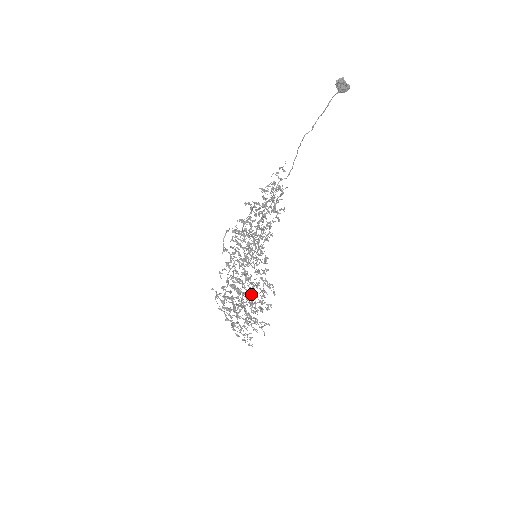
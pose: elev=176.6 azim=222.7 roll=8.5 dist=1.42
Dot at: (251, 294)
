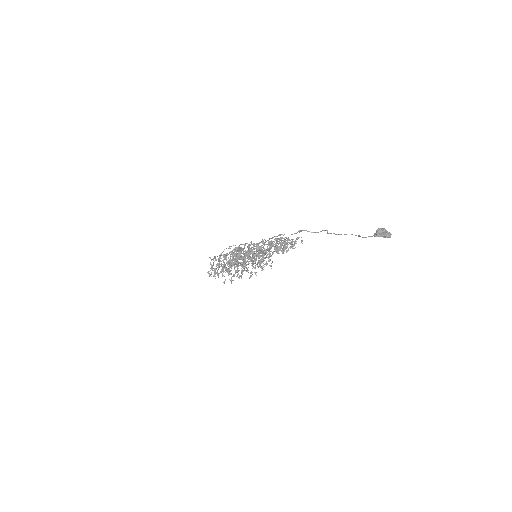
Dot at: occluded
